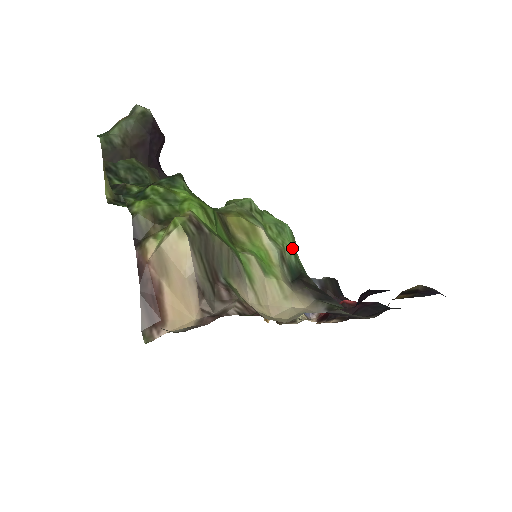
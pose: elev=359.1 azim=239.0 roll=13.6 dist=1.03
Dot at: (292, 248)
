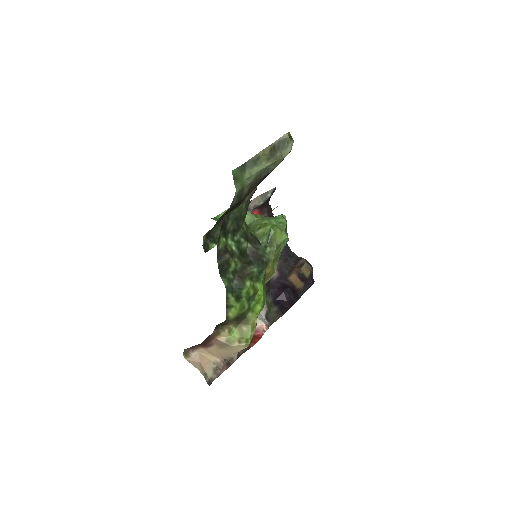
Dot at: occluded
